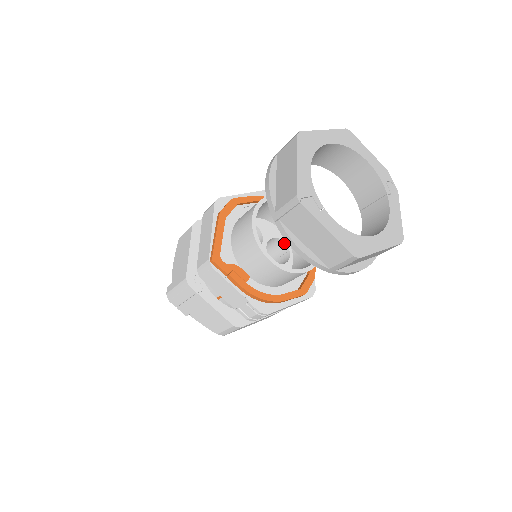
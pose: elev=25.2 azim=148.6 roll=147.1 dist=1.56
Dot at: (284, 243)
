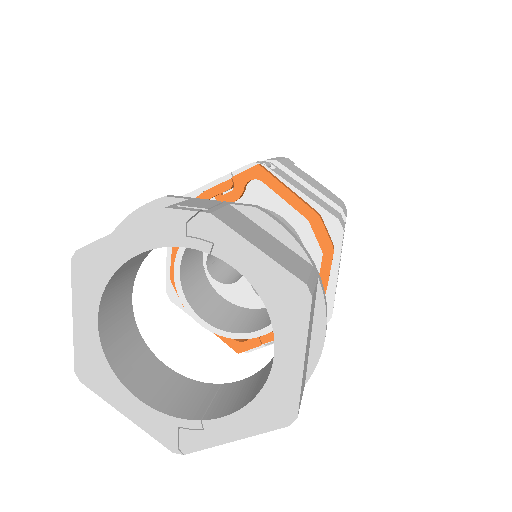
Dot at: occluded
